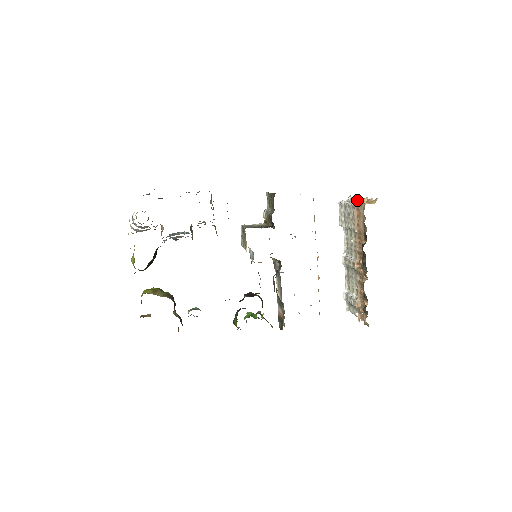
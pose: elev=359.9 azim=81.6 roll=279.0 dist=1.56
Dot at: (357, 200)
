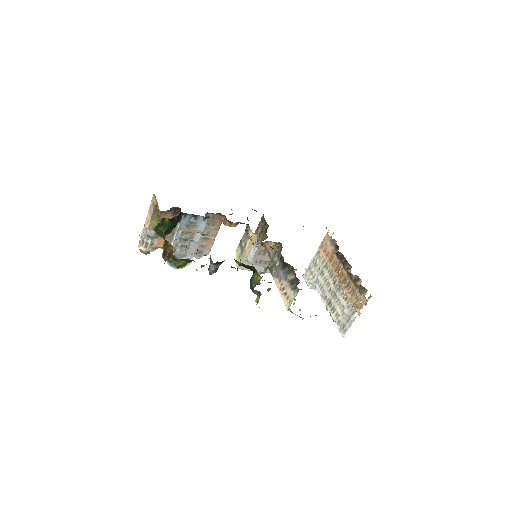
Dot at: occluded
